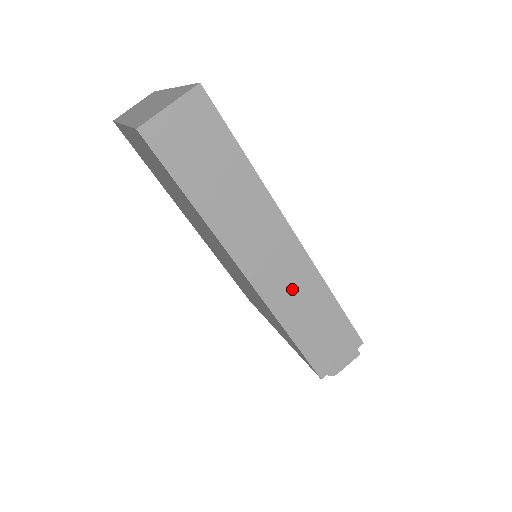
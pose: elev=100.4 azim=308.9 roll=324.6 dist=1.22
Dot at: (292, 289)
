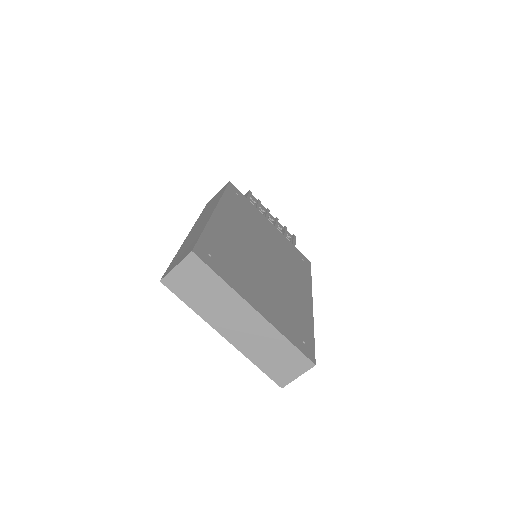
Dot at: occluded
